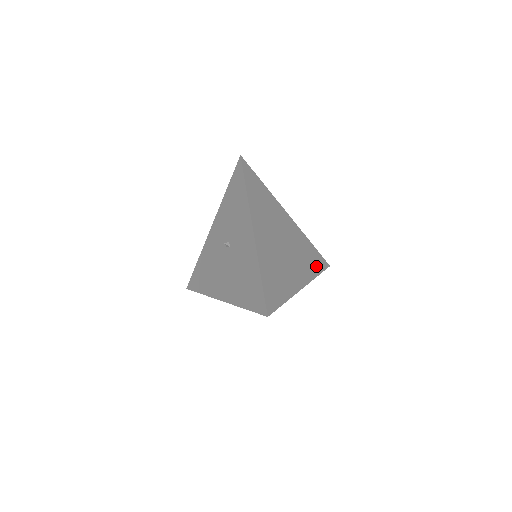
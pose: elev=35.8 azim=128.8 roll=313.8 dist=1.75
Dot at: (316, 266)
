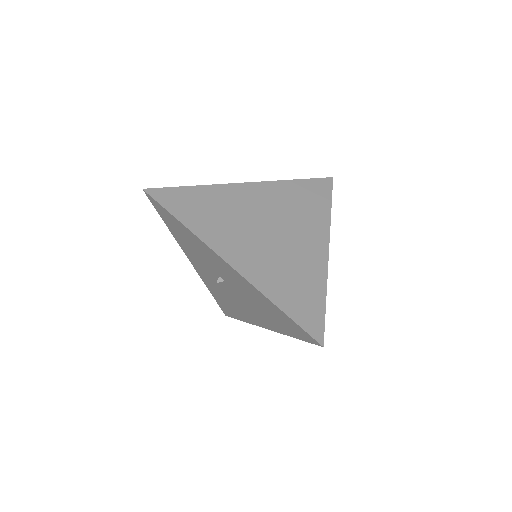
Dot at: (320, 201)
